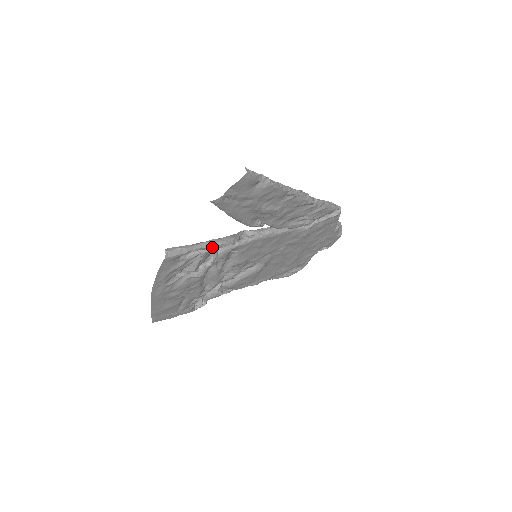
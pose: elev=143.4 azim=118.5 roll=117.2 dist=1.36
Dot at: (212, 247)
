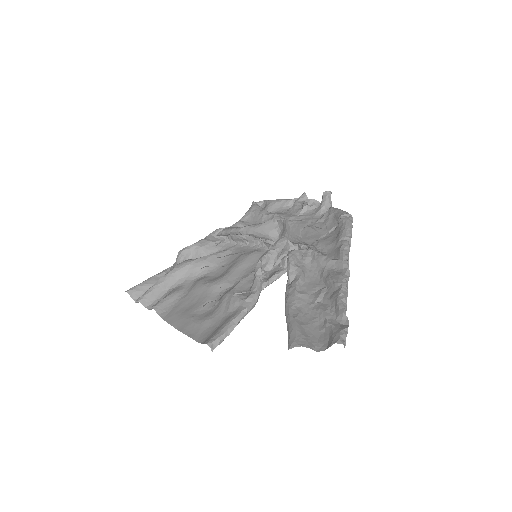
Dot at: (245, 314)
